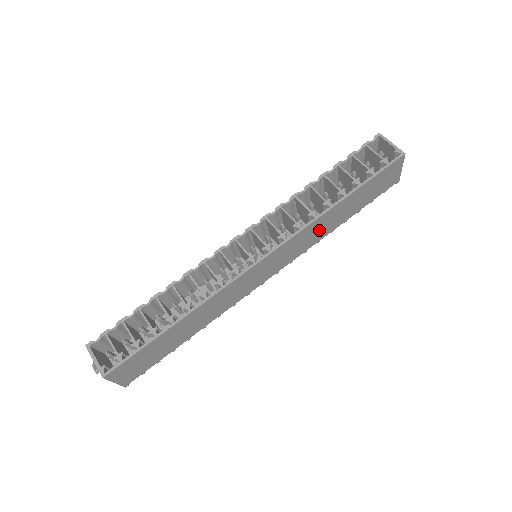
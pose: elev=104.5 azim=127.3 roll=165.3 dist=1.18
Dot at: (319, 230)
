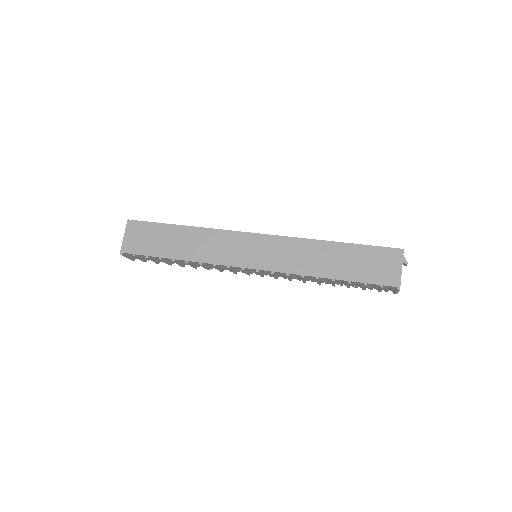
Dot at: (306, 258)
